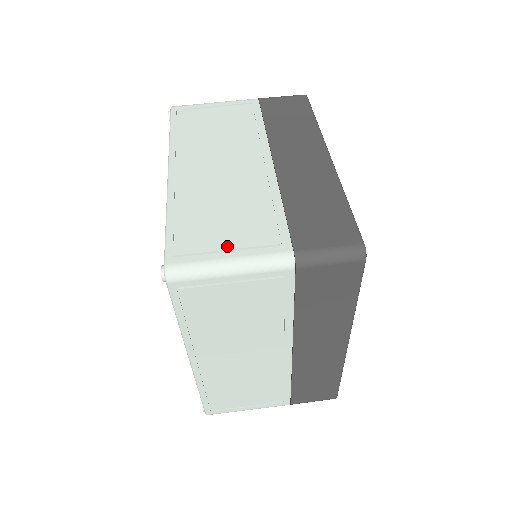
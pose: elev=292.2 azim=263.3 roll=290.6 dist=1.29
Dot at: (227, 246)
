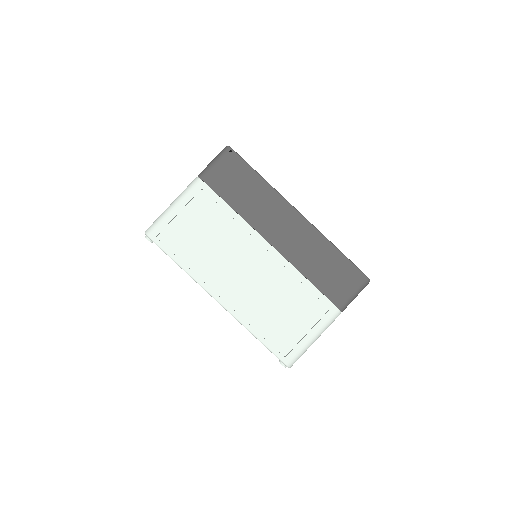
Dot at: (304, 330)
